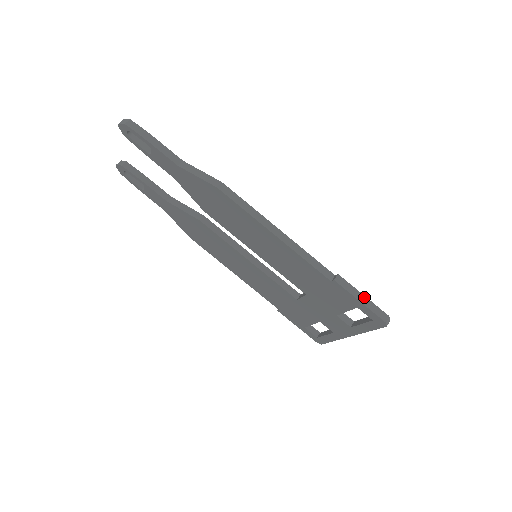
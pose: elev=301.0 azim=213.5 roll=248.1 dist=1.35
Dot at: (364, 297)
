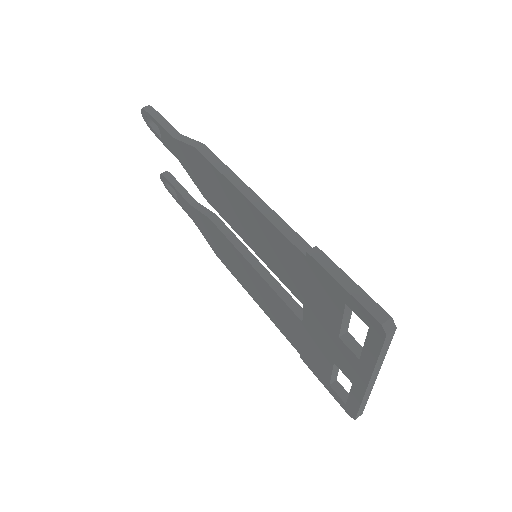
Dot at: (351, 282)
